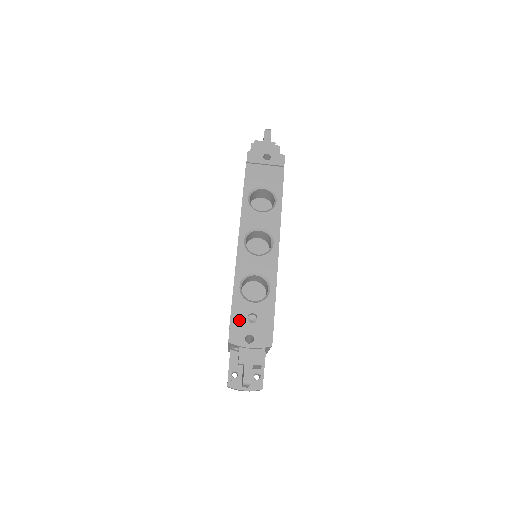
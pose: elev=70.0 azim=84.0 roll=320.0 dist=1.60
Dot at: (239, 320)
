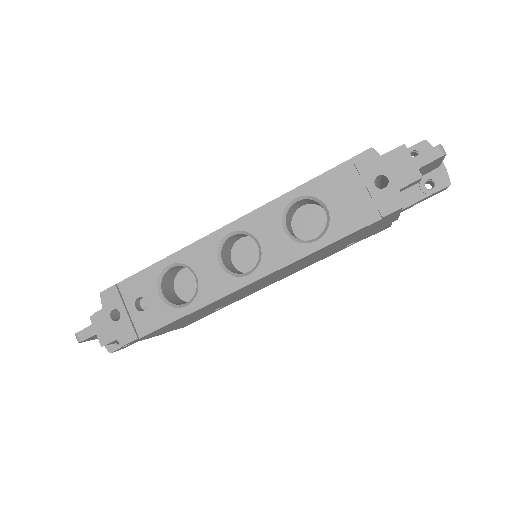
Dot at: (131, 290)
